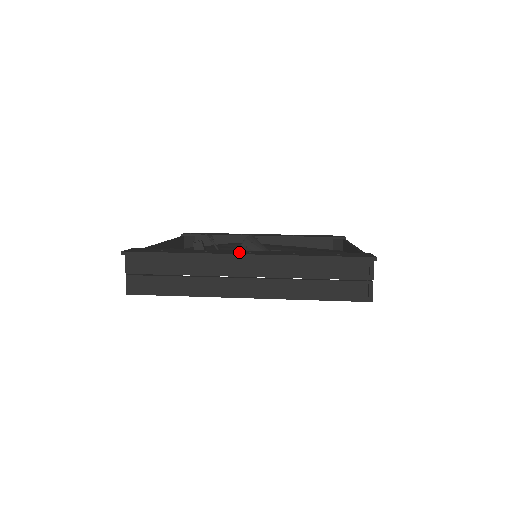
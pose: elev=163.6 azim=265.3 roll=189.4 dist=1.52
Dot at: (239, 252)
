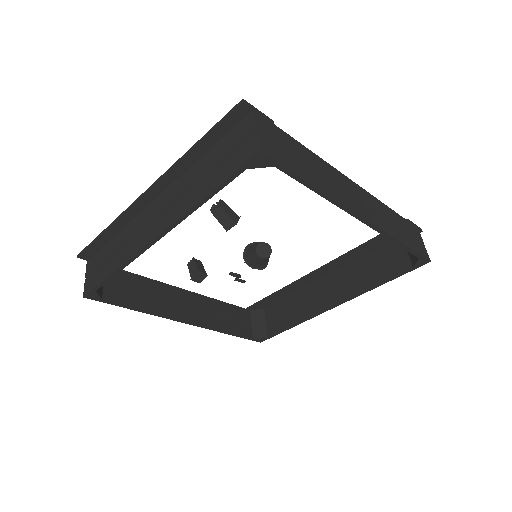
Dot at: occluded
